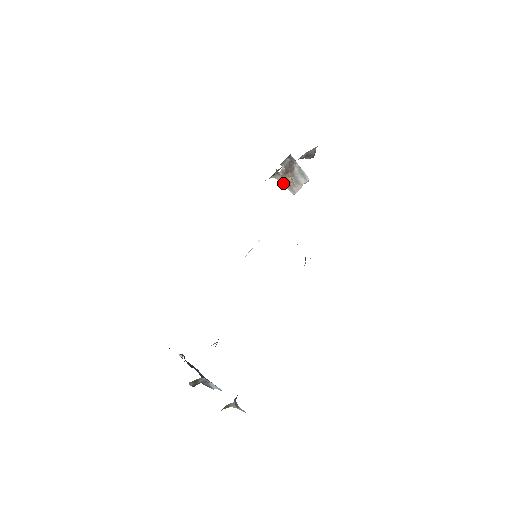
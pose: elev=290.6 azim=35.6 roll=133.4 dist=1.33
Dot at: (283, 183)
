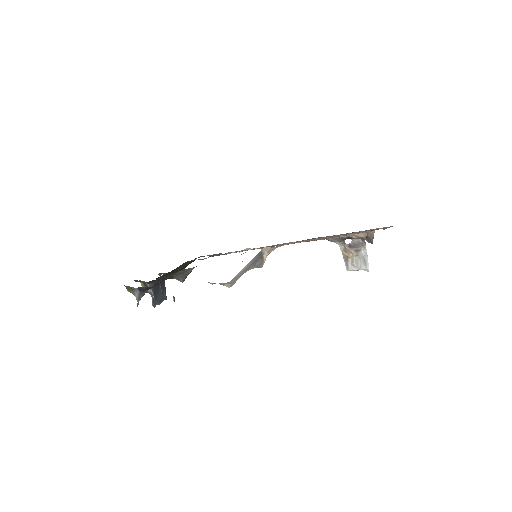
Dot at: (343, 254)
